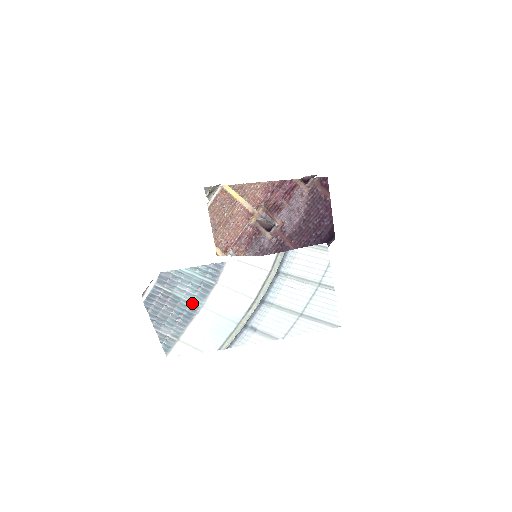
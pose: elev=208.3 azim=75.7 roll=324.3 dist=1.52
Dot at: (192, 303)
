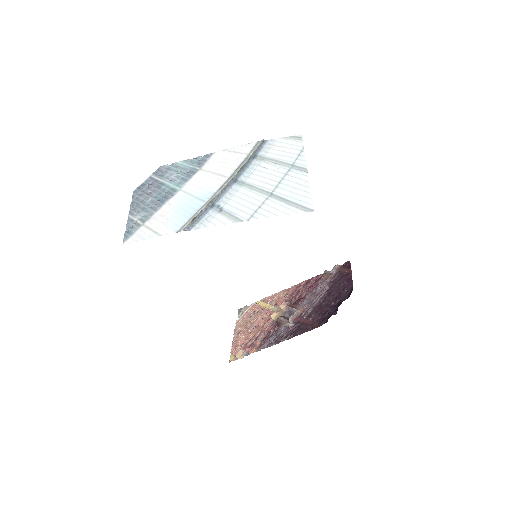
Dot at: (173, 188)
